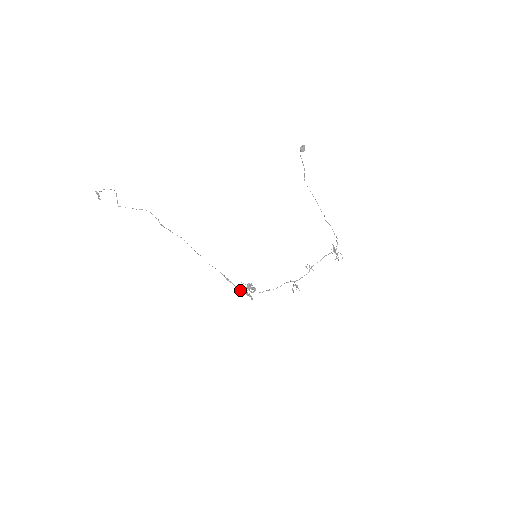
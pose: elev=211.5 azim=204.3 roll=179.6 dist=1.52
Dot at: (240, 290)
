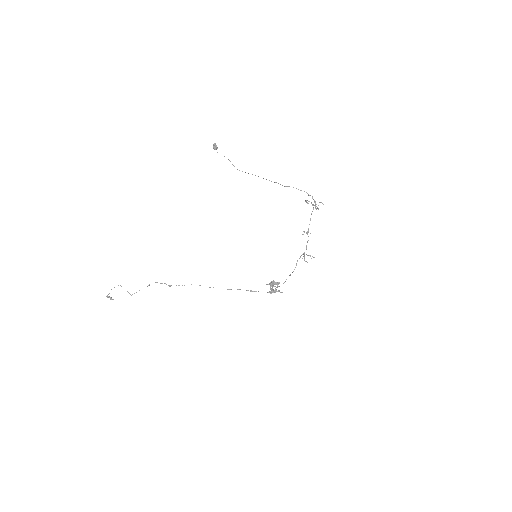
Dot at: (267, 292)
